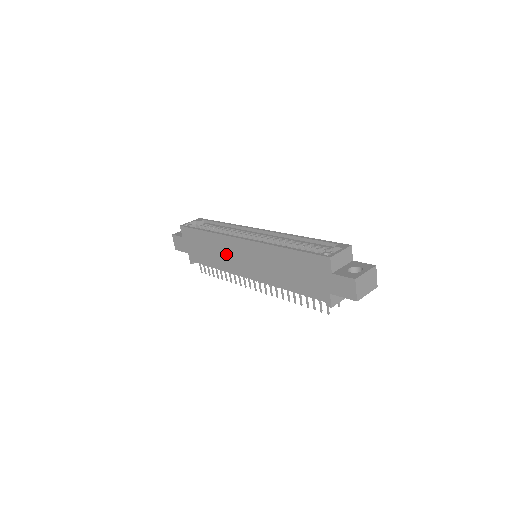
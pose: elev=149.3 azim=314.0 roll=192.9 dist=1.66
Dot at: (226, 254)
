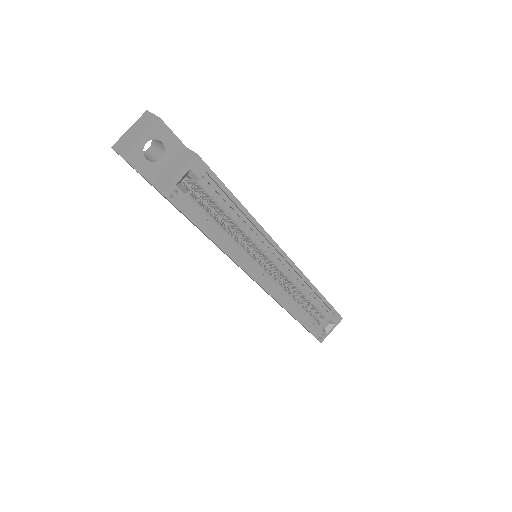
Dot at: occluded
